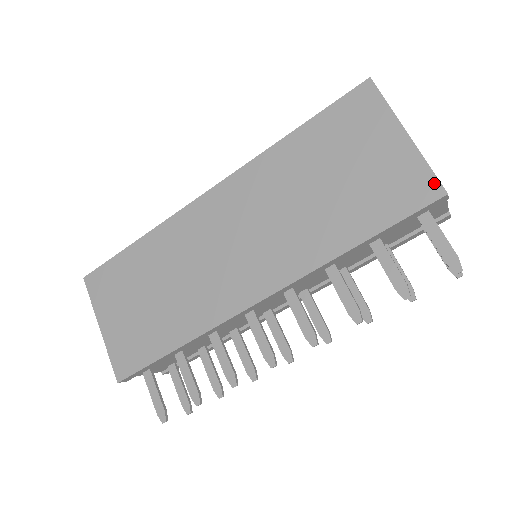
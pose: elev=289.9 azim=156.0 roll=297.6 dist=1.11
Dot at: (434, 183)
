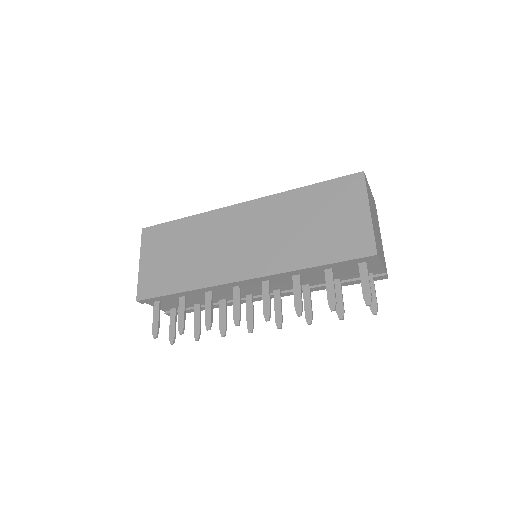
Dot at: (372, 246)
